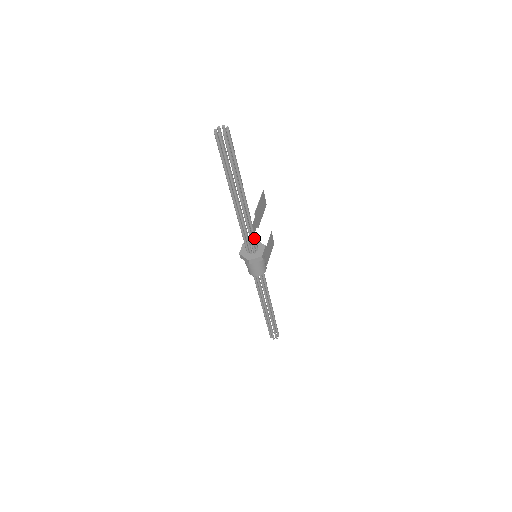
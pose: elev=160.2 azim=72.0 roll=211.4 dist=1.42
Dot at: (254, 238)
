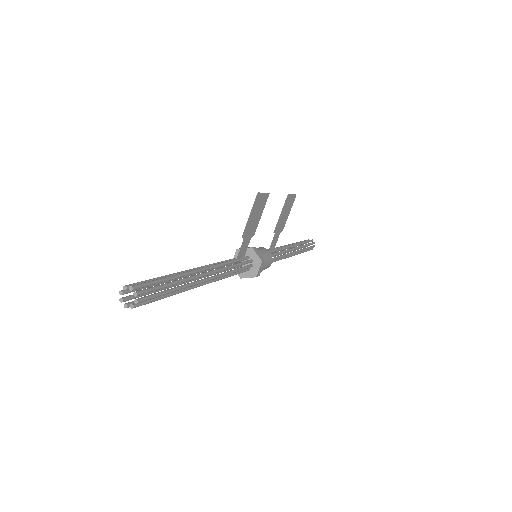
Dot at: (241, 270)
